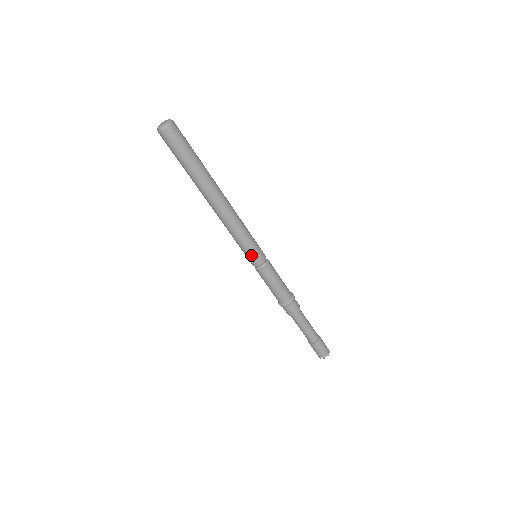
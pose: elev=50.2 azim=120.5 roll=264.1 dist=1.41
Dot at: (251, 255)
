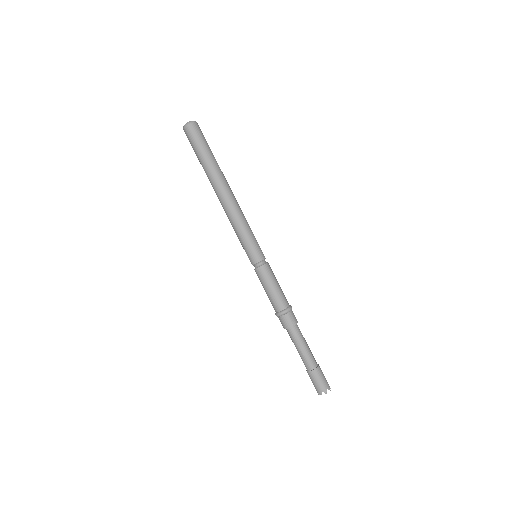
Dot at: (253, 249)
